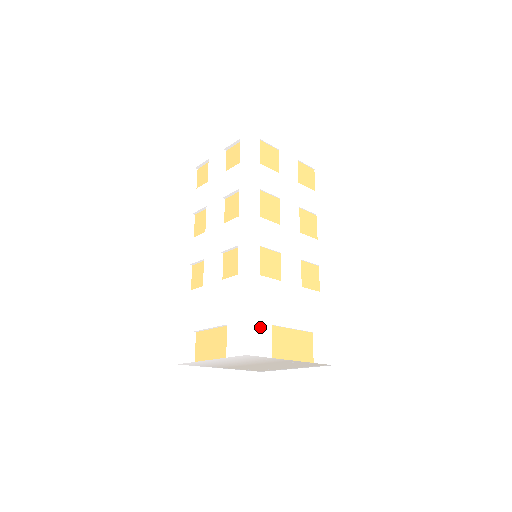
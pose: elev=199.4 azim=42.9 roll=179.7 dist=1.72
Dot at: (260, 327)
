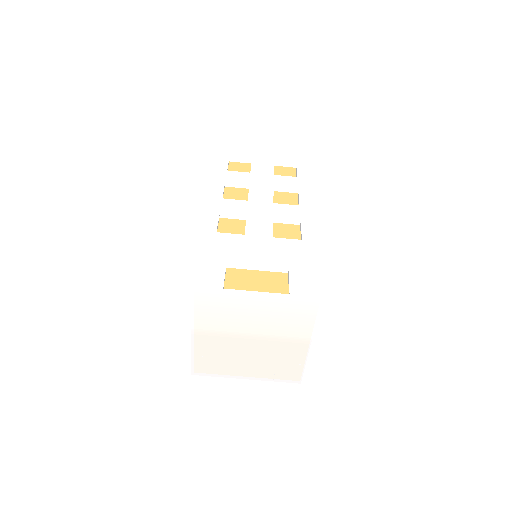
Dot at: occluded
